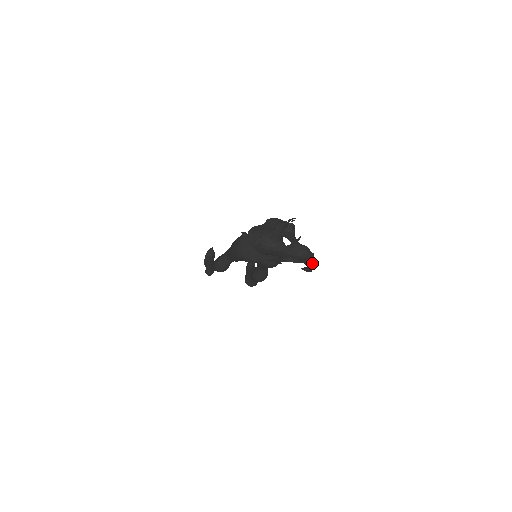
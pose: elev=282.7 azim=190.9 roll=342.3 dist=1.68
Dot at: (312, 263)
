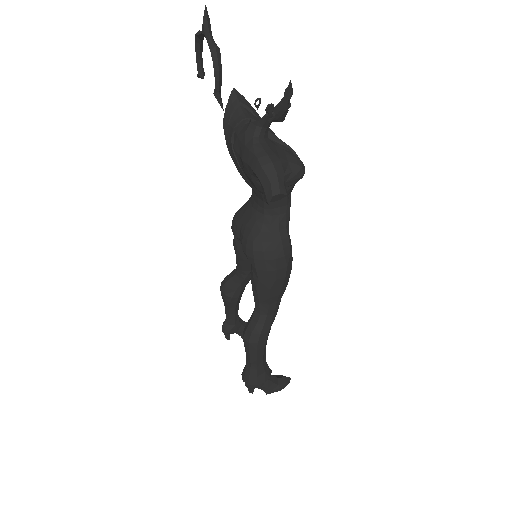
Dot at: occluded
